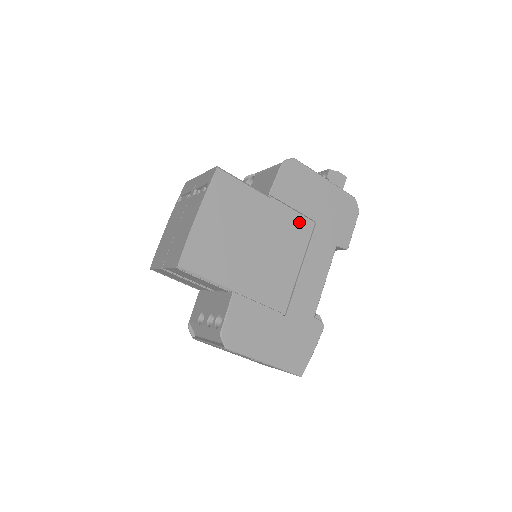
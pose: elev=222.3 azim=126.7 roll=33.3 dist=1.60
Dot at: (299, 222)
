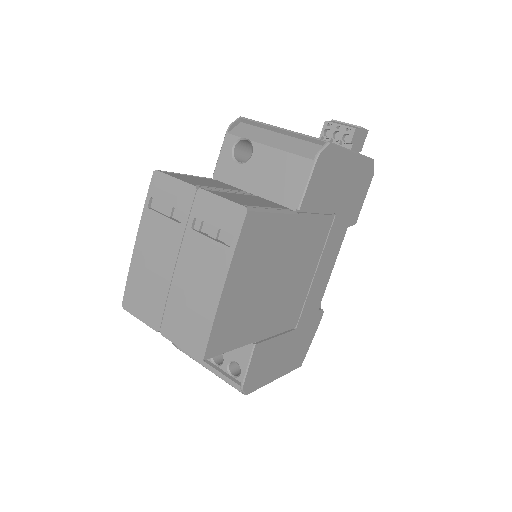
Dot at: (321, 224)
